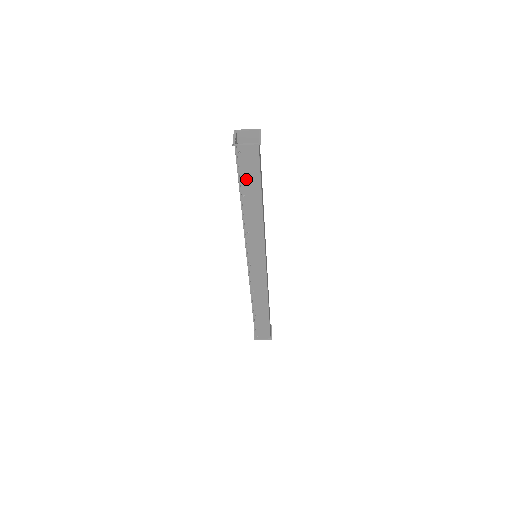
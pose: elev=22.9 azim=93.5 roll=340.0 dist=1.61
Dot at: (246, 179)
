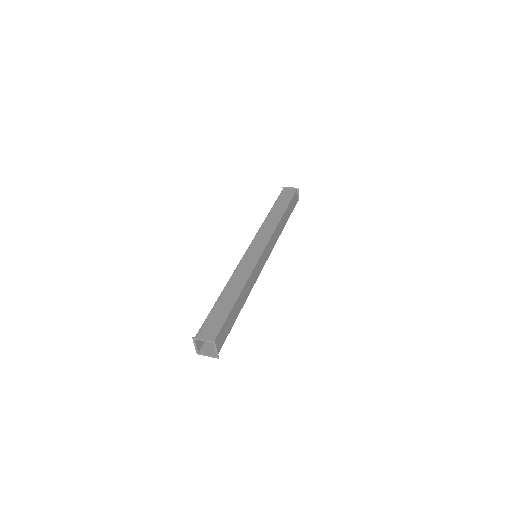
Dot at: occluded
